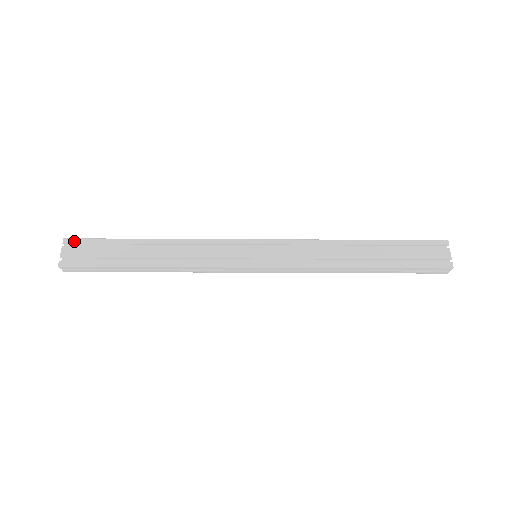
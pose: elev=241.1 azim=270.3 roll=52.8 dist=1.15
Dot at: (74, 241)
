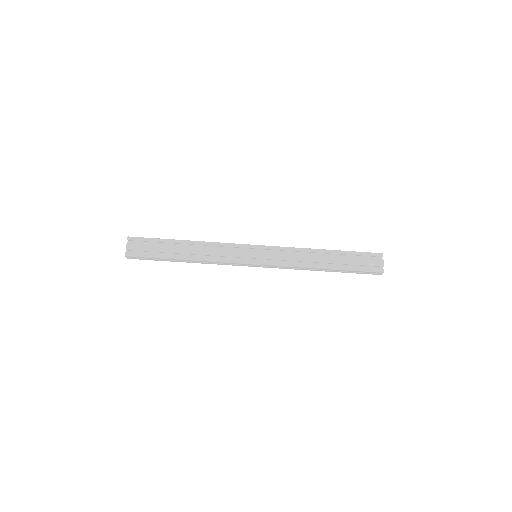
Dot at: (135, 239)
